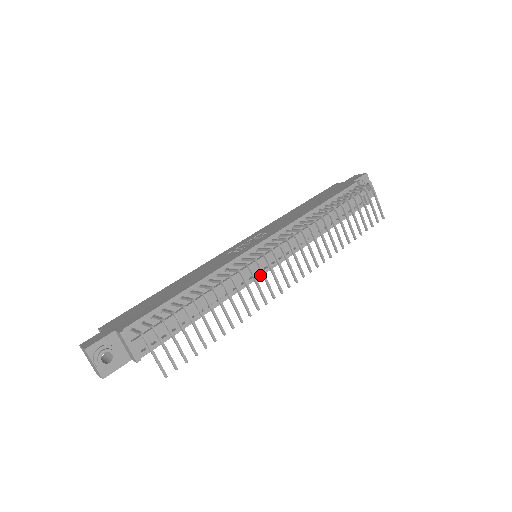
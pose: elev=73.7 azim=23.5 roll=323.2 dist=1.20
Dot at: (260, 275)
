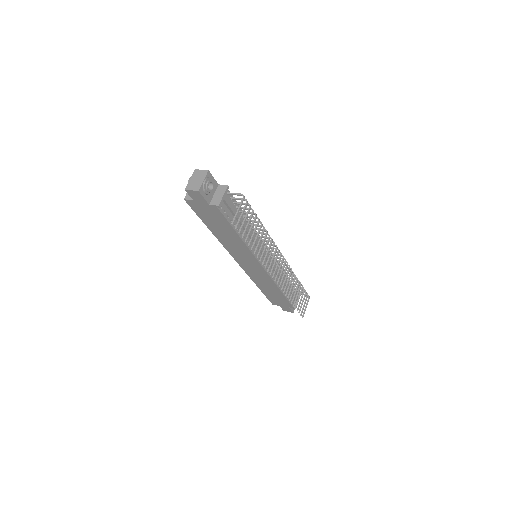
Dot at: (259, 261)
